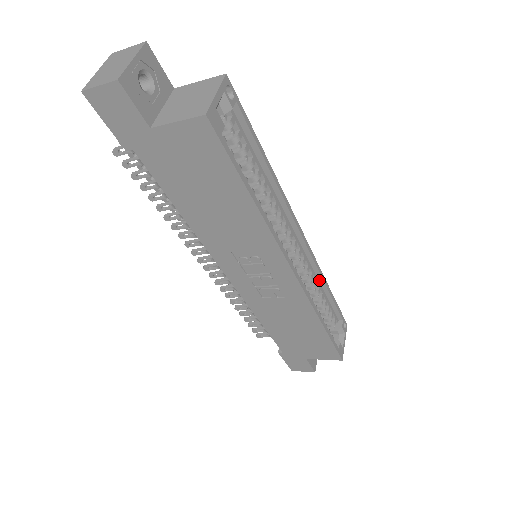
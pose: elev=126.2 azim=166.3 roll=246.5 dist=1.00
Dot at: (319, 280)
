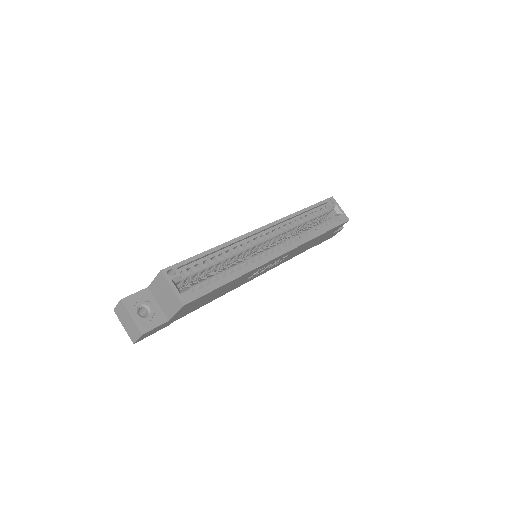
Dot at: (294, 217)
